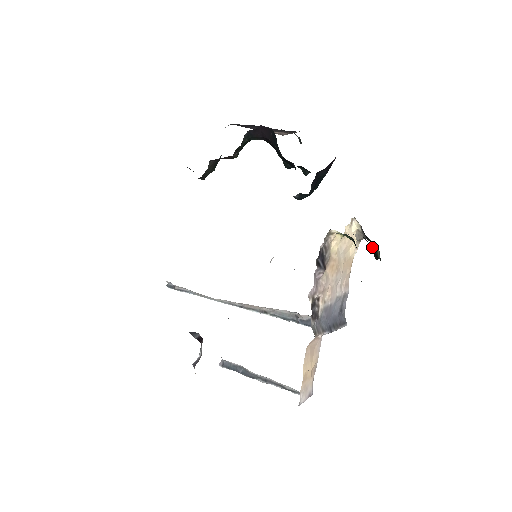
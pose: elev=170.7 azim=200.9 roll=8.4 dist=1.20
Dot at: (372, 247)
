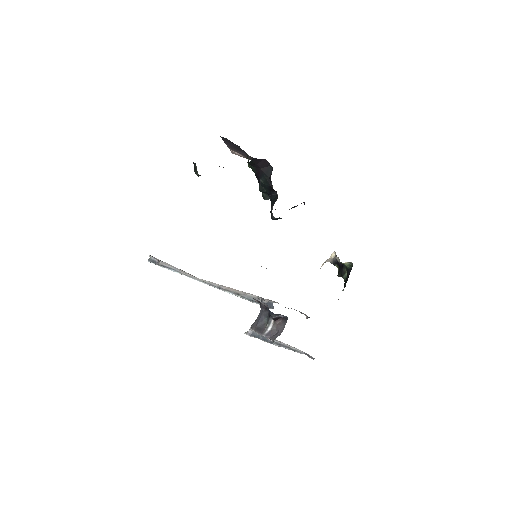
Dot at: (344, 271)
